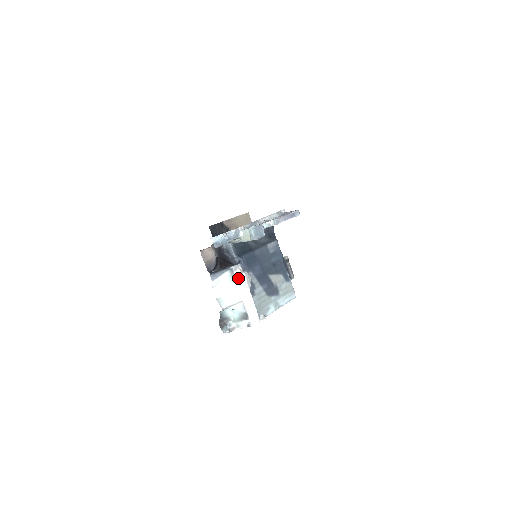
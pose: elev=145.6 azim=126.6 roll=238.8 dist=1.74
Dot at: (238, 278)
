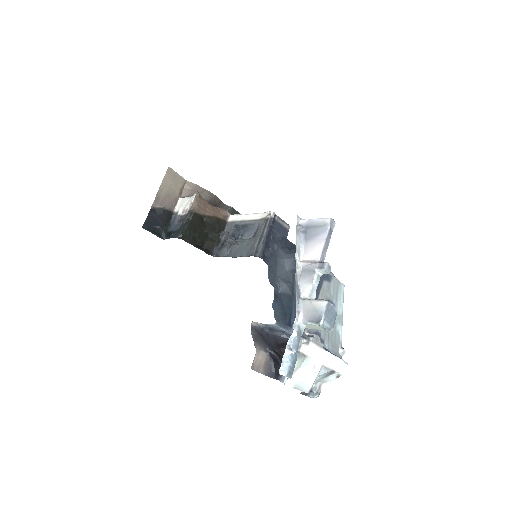
Dot at: (307, 352)
